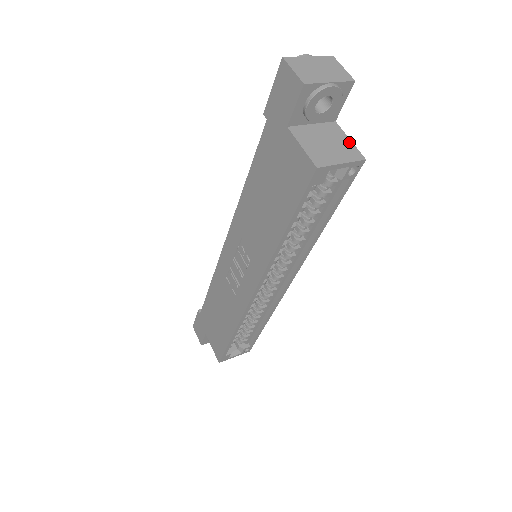
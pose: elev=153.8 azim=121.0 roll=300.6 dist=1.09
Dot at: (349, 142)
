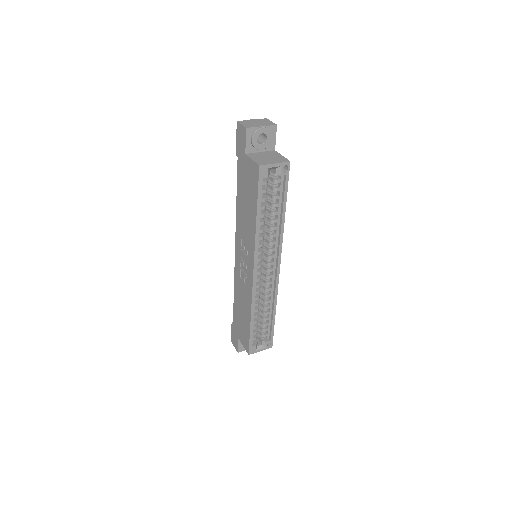
Dot at: (281, 156)
